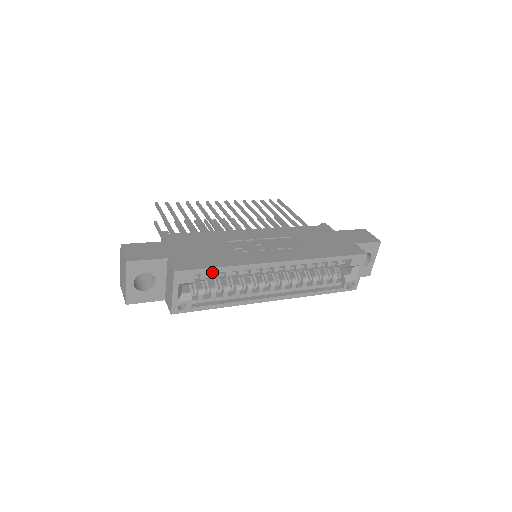
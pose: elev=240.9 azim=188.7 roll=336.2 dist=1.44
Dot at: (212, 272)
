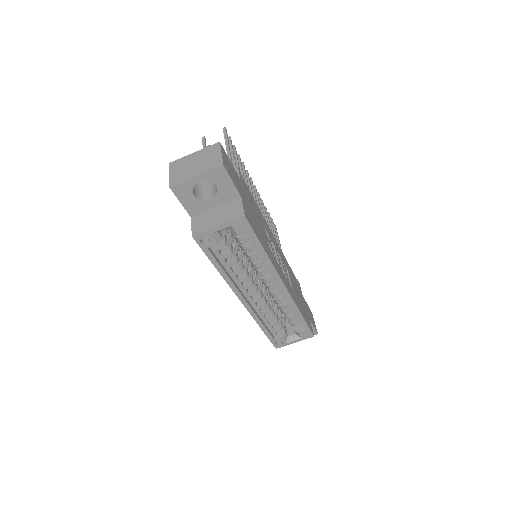
Dot at: (252, 243)
